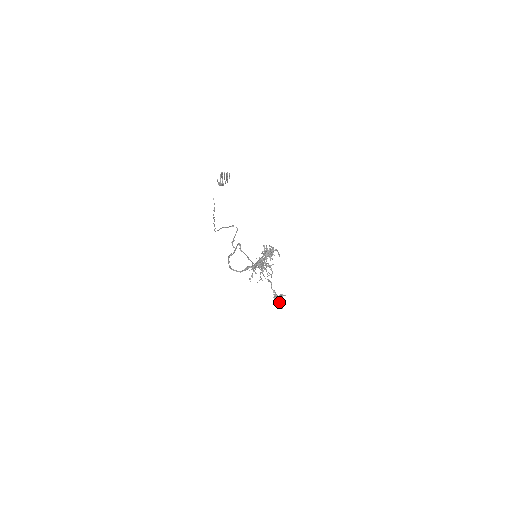
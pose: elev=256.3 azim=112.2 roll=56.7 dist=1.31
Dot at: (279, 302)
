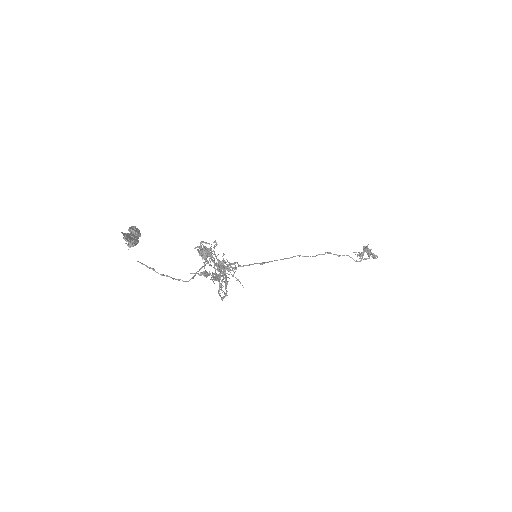
Dot at: occluded
